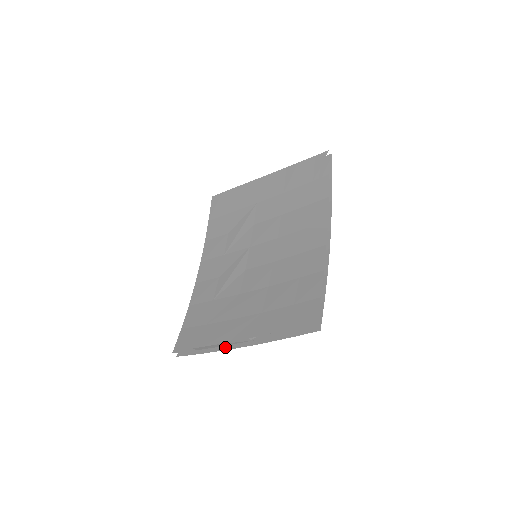
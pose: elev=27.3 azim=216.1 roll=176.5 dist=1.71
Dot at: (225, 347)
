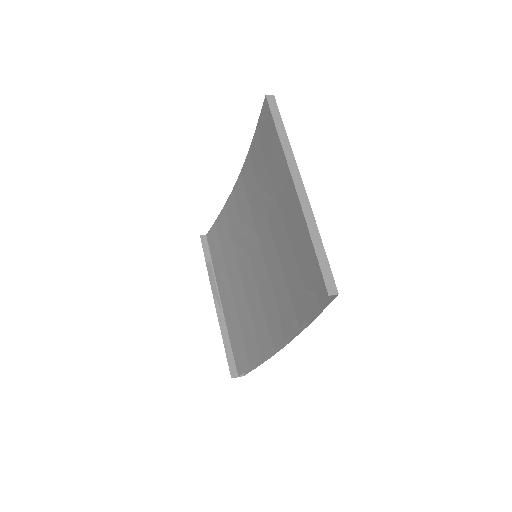
Dot at: occluded
